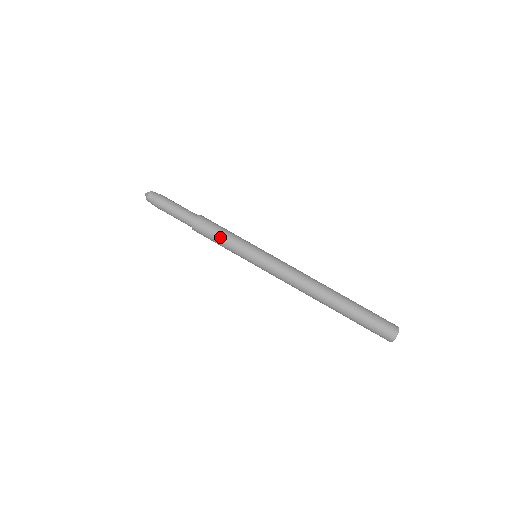
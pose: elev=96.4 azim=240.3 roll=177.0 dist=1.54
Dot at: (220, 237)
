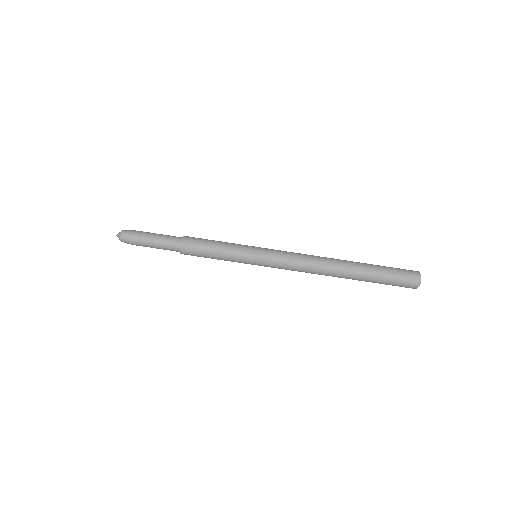
Dot at: (213, 250)
